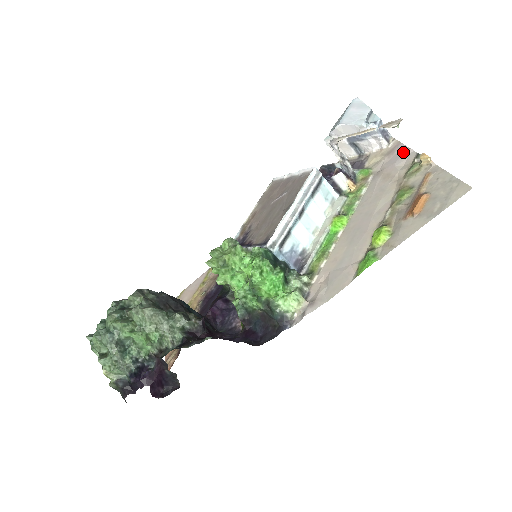
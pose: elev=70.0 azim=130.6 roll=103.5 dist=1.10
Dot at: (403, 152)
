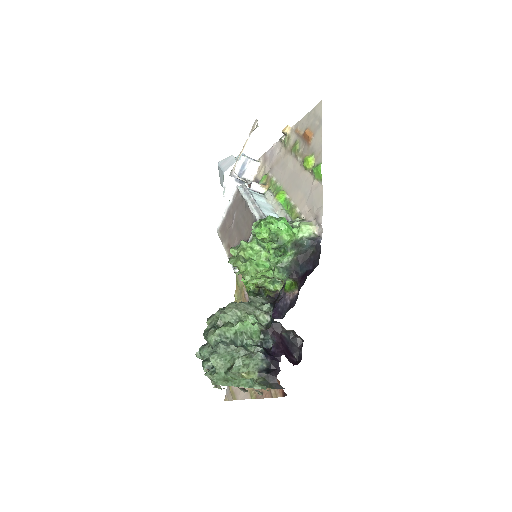
Dot at: (272, 150)
